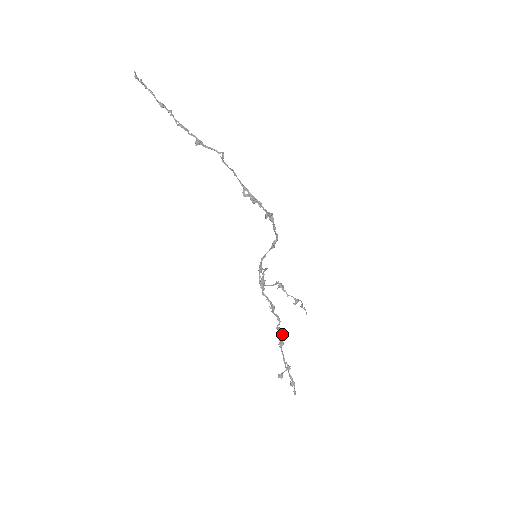
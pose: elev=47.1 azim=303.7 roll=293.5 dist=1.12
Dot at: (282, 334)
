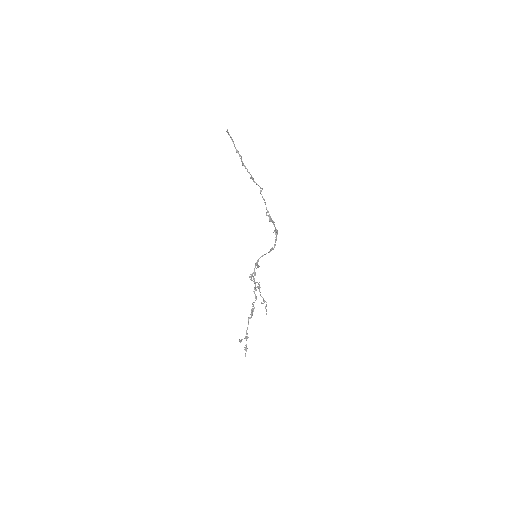
Dot at: occluded
